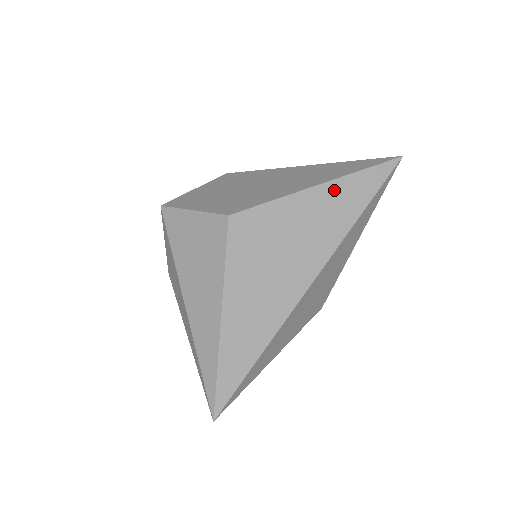
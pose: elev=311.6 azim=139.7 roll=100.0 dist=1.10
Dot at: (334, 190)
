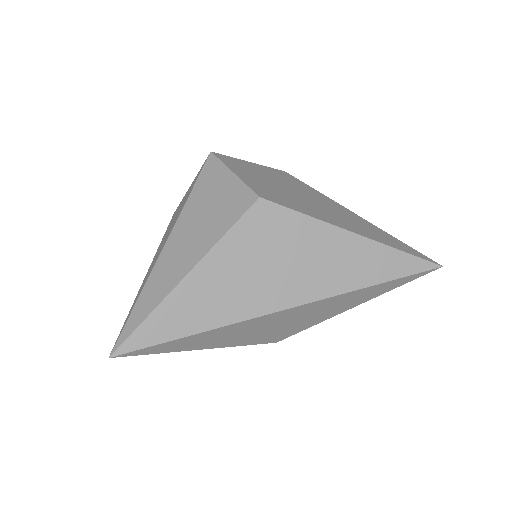
Dot at: (363, 248)
